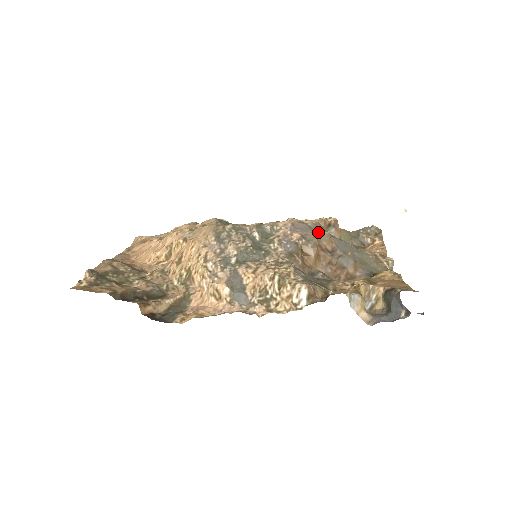
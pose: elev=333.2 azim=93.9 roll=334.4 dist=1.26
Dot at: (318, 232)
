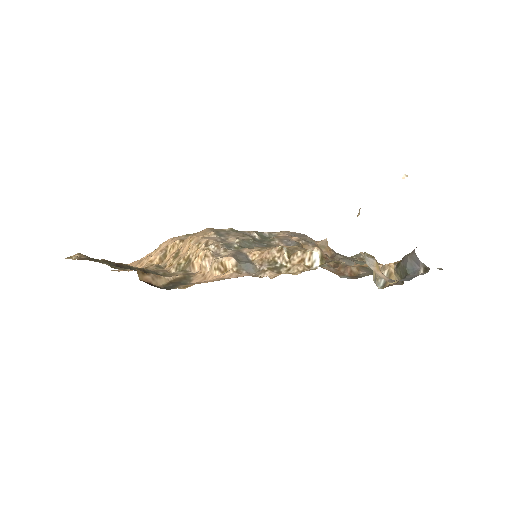
Dot at: (316, 241)
